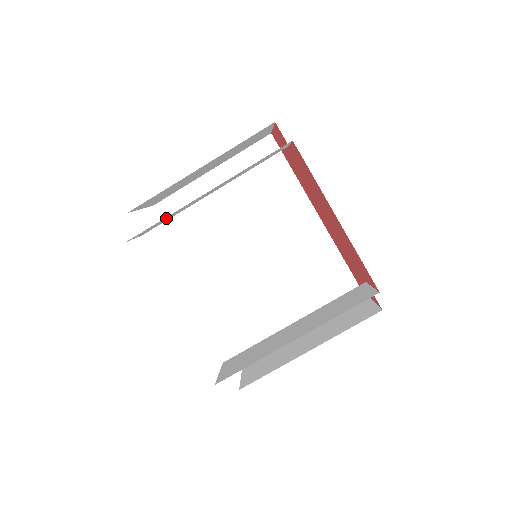
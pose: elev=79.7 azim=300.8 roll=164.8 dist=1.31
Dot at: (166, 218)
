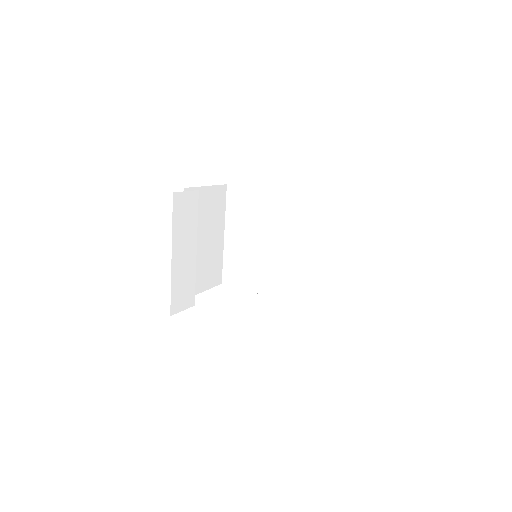
Dot at: (179, 286)
